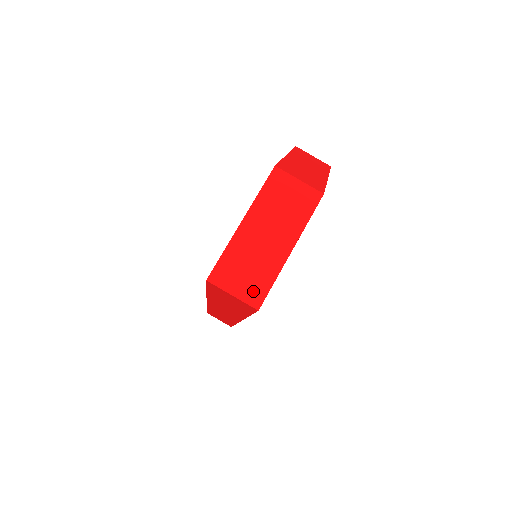
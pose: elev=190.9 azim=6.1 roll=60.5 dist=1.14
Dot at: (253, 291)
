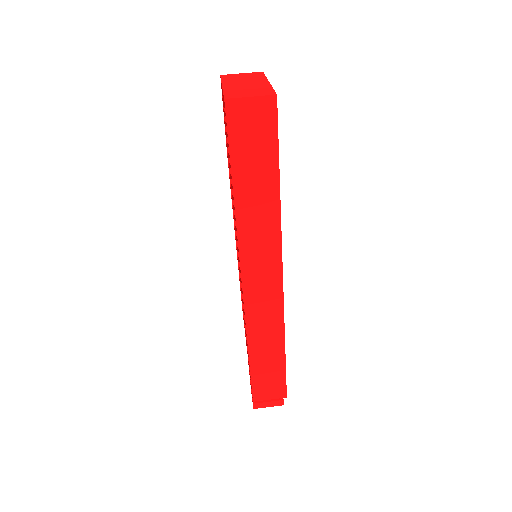
Dot at: (263, 93)
